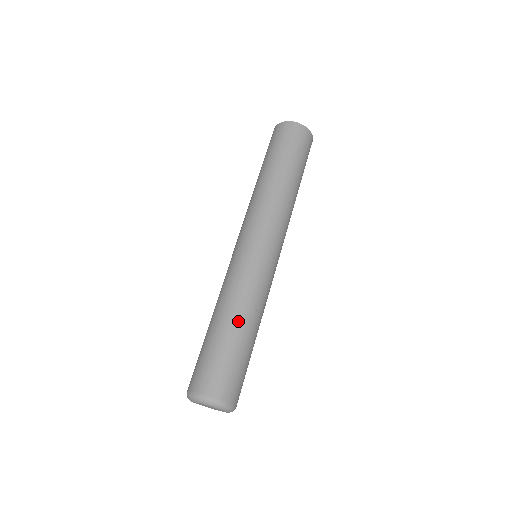
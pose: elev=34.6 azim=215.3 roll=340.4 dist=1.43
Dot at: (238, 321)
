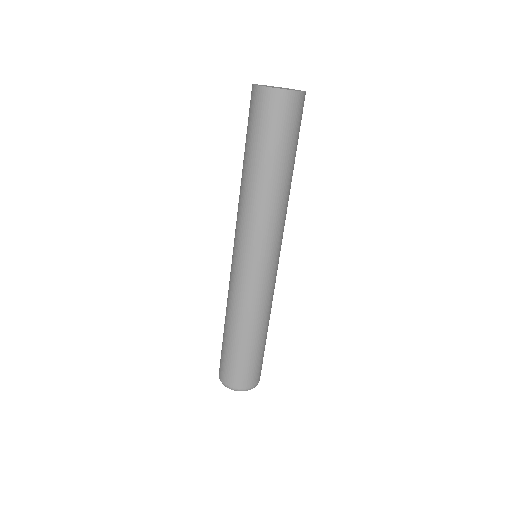
Dot at: (255, 333)
